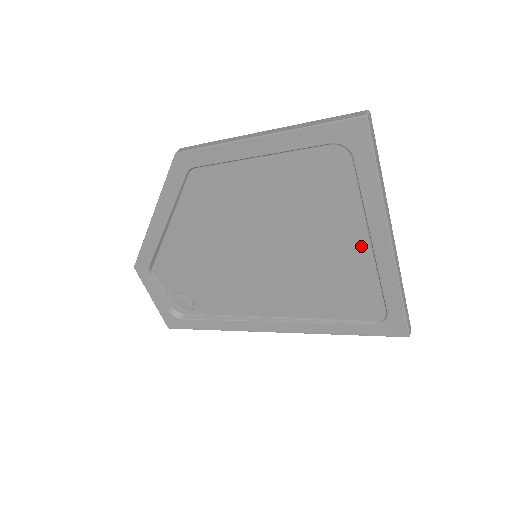
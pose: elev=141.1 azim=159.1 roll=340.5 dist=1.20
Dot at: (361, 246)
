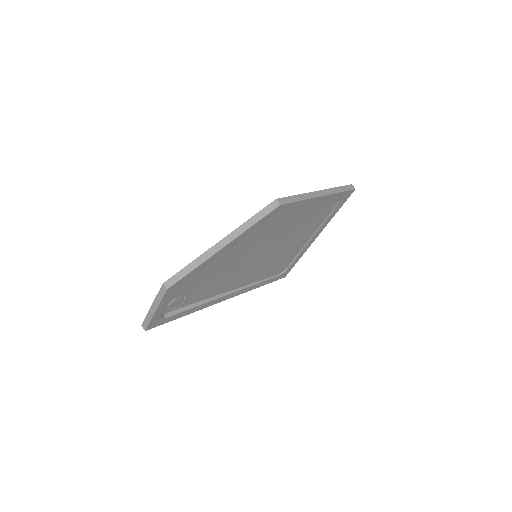
Dot at: (306, 241)
